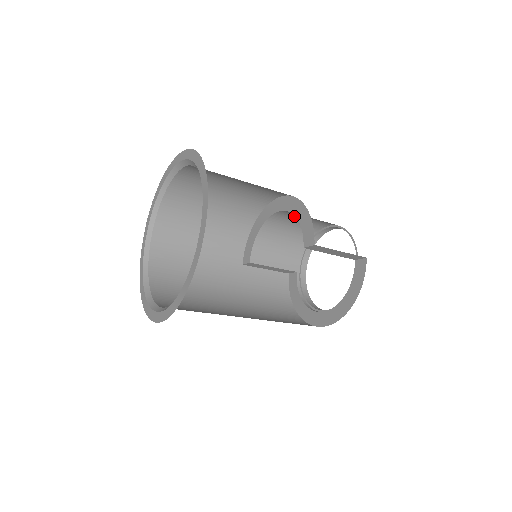
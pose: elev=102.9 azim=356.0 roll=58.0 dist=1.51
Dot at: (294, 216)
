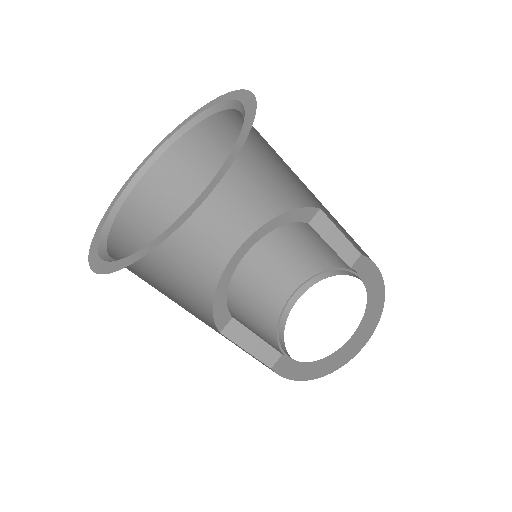
Dot at: (261, 266)
